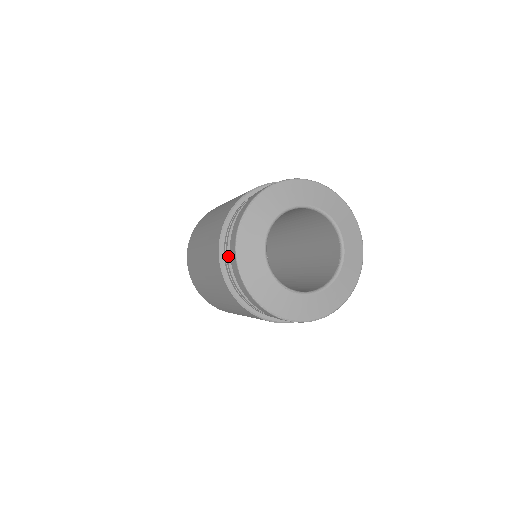
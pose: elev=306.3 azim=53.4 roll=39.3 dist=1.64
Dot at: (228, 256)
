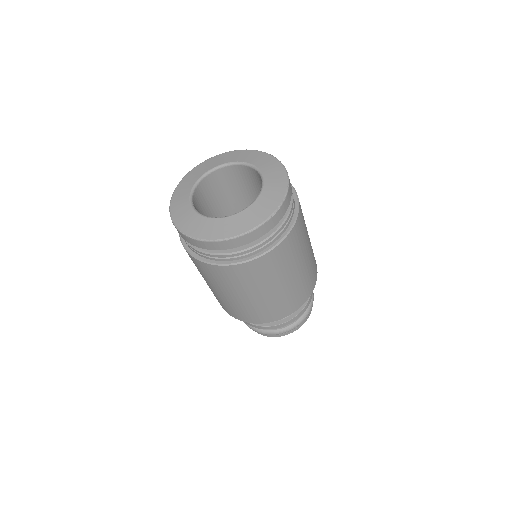
Dot at: occluded
